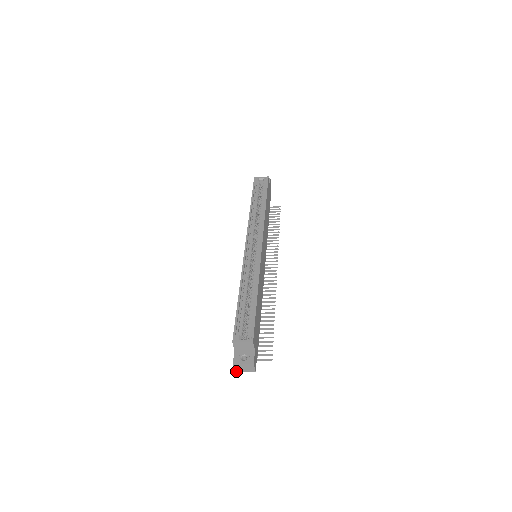
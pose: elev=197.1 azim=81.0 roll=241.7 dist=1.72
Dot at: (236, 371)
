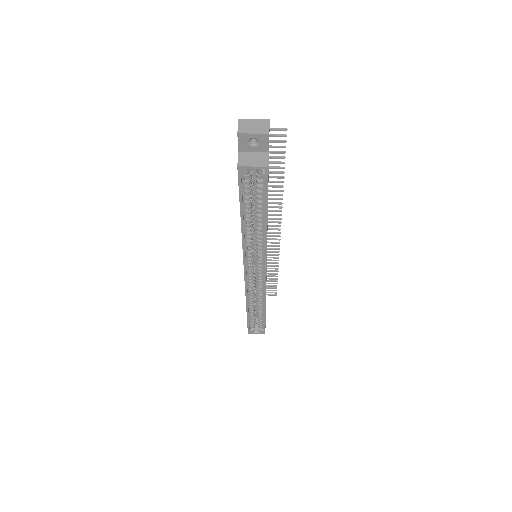
Dot at: occluded
